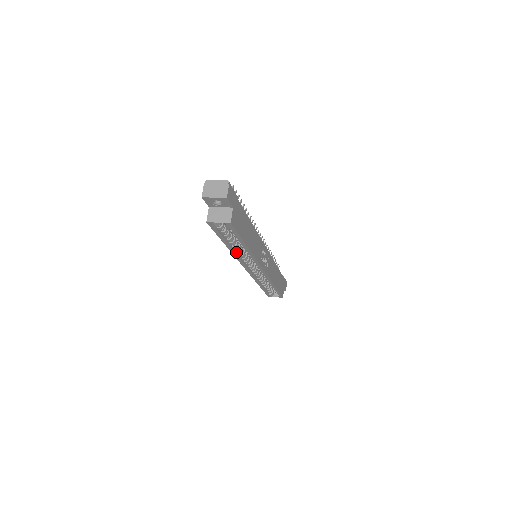
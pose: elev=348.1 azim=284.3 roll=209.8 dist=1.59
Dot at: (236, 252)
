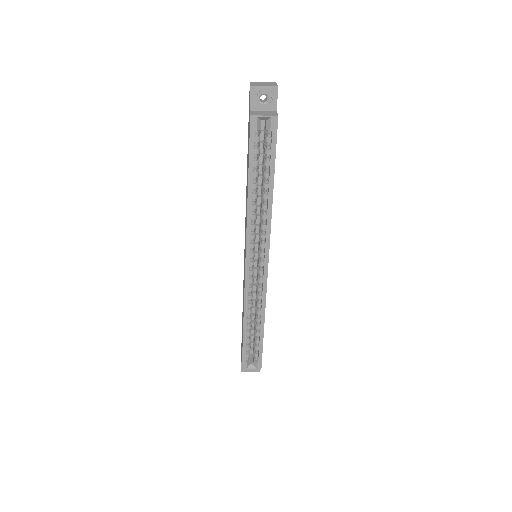
Dot at: (251, 212)
